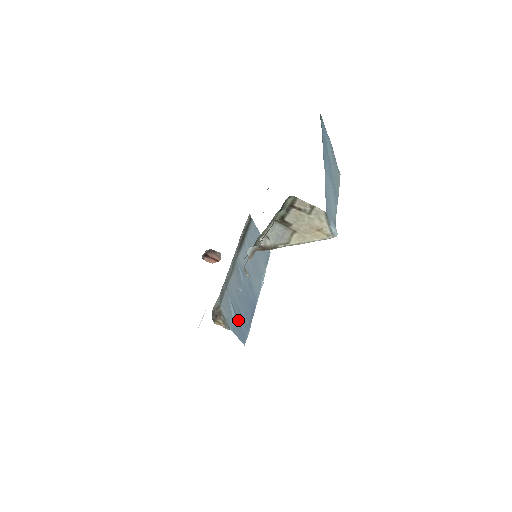
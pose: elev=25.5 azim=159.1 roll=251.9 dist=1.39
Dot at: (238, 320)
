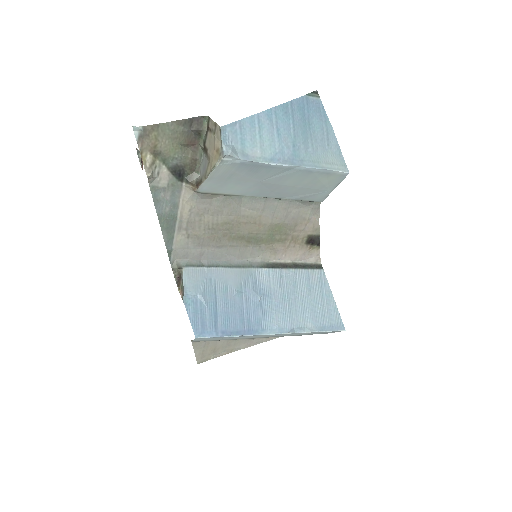
Dot at: (205, 308)
